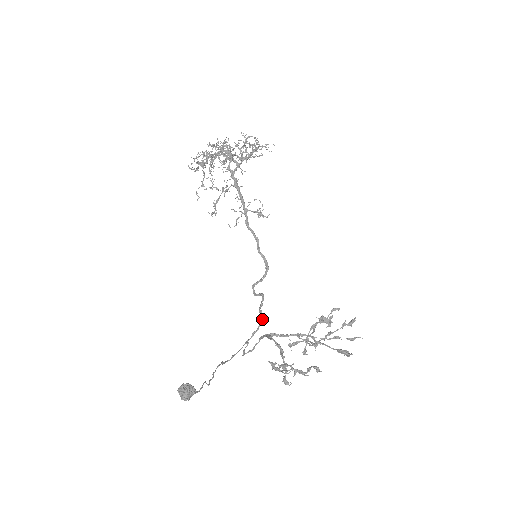
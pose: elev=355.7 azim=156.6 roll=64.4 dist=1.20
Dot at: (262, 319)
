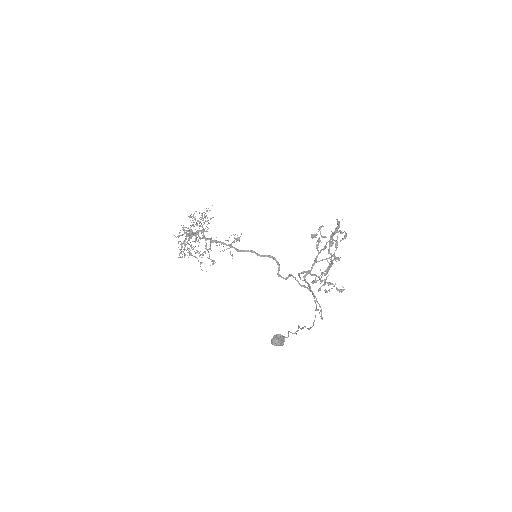
Dot at: occluded
